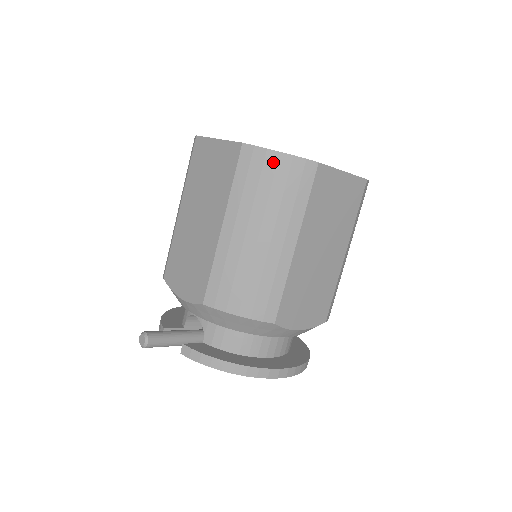
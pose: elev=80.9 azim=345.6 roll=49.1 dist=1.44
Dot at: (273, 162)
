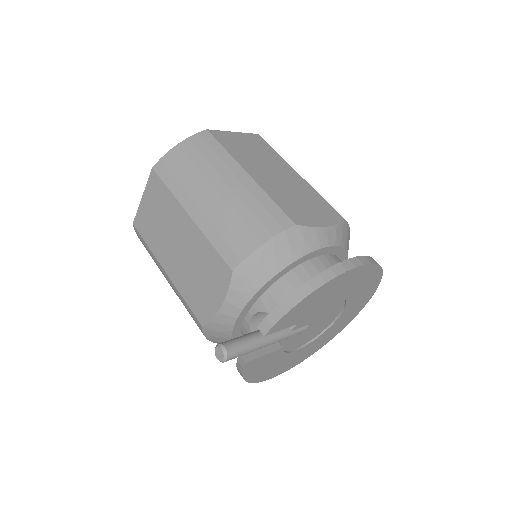
Dot at: (179, 152)
